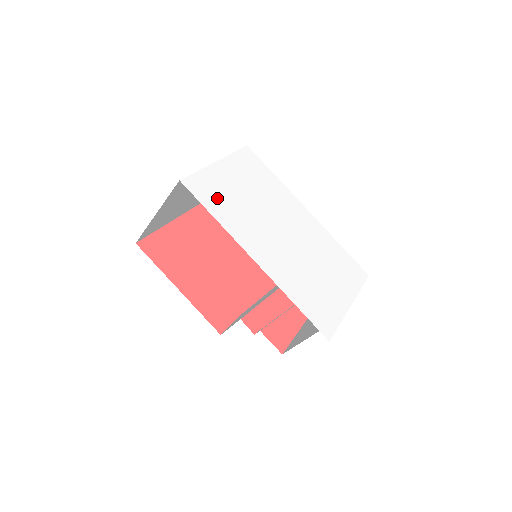
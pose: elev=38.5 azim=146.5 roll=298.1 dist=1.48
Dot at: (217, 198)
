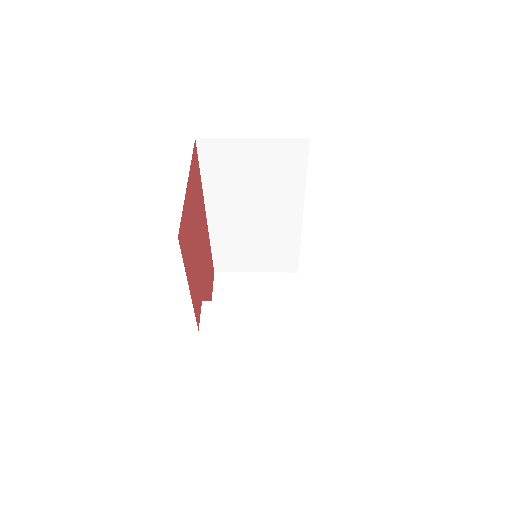
Dot at: occluded
